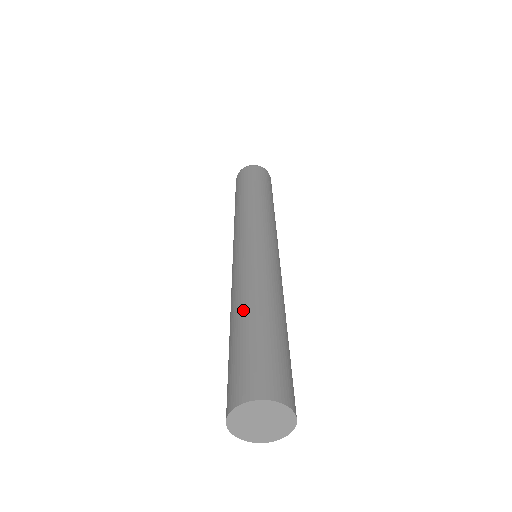
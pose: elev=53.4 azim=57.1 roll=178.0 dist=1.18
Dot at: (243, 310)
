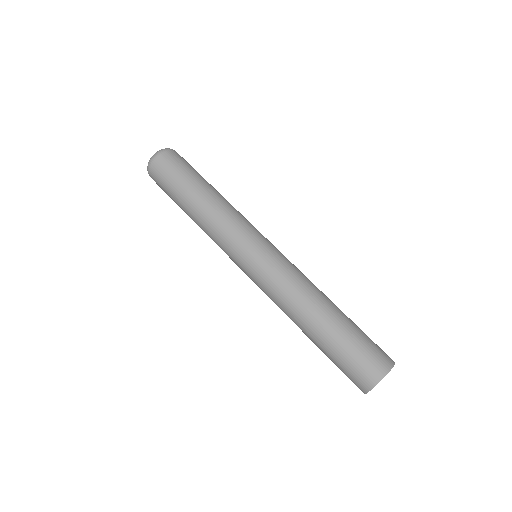
Dot at: (326, 311)
